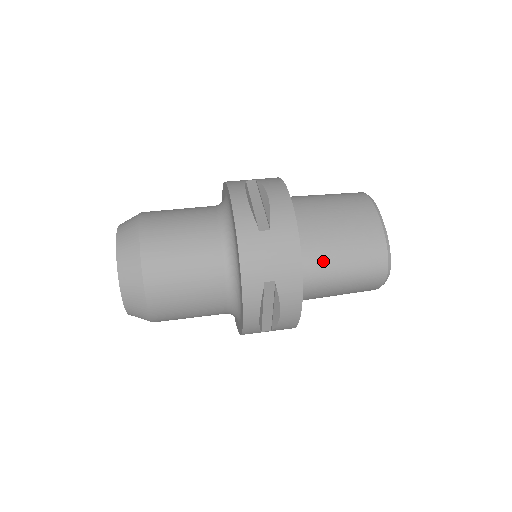
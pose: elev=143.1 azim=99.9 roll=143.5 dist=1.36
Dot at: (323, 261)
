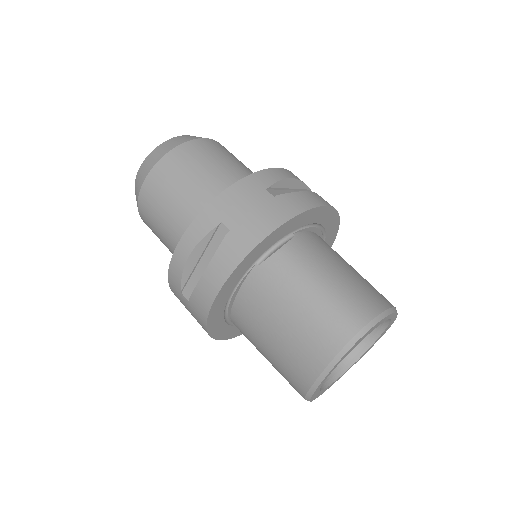
Dot at: (251, 341)
